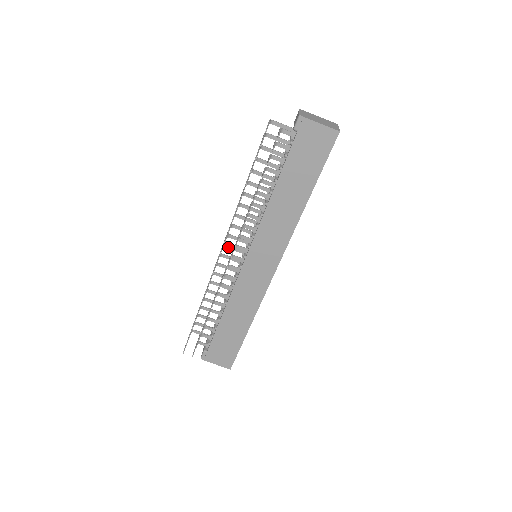
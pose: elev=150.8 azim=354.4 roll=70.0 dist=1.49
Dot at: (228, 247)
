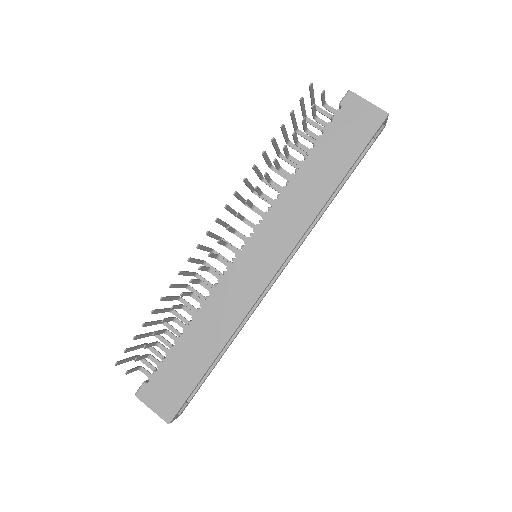
Dot at: occluded
